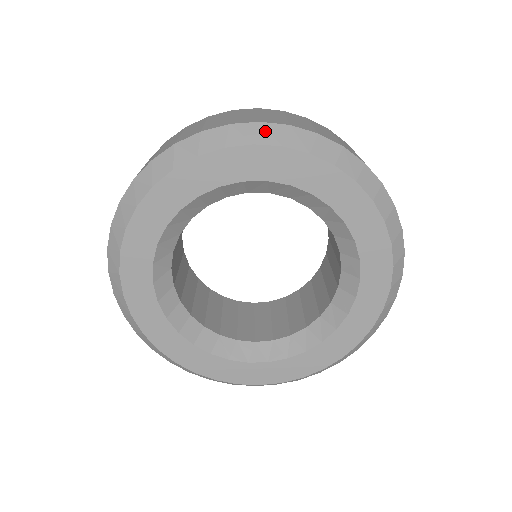
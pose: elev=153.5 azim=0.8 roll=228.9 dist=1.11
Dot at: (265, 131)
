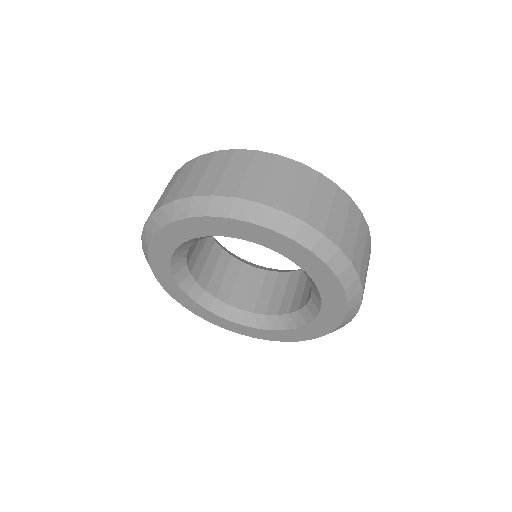
Dot at: (238, 207)
